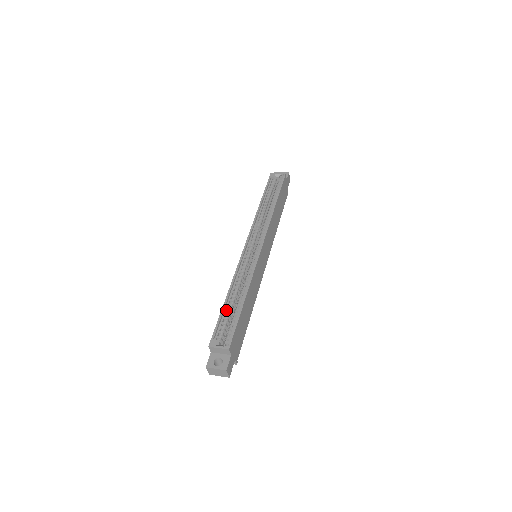
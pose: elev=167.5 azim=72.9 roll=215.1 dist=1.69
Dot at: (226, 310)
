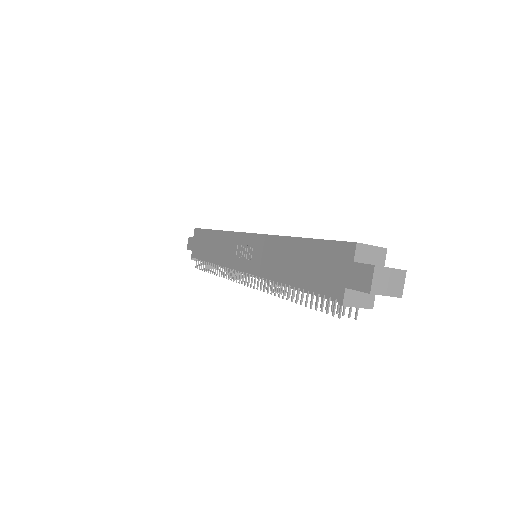
Dot at: occluded
